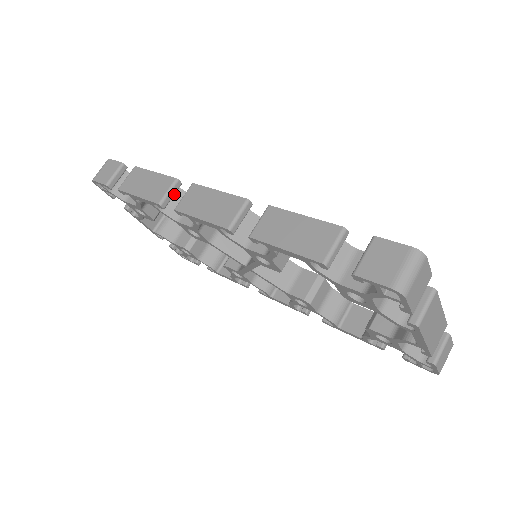
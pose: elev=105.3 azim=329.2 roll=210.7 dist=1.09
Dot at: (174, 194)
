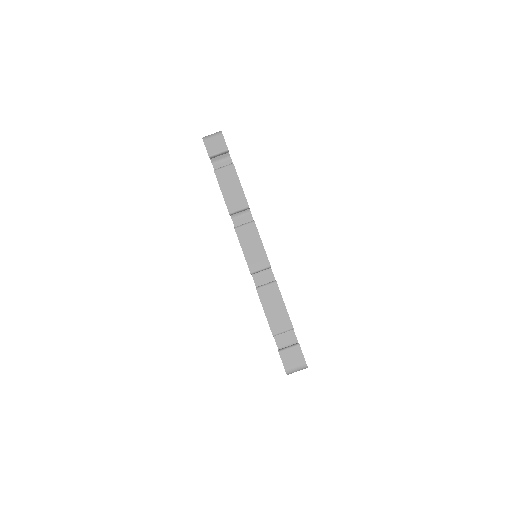
Dot at: (241, 211)
